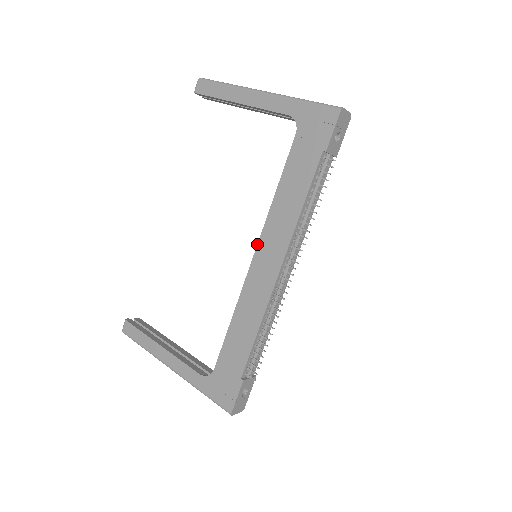
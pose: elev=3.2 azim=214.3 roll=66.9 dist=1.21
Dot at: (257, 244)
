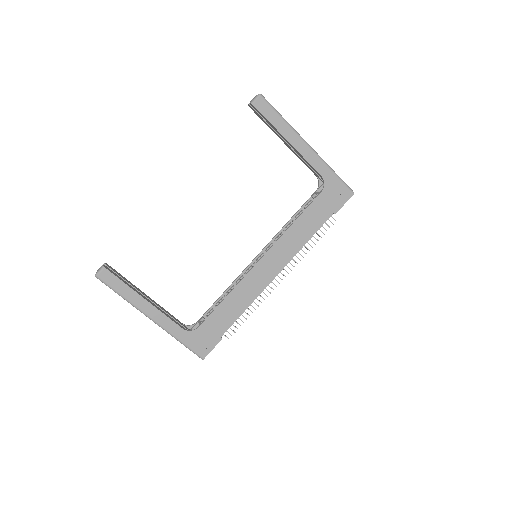
Dot at: (266, 252)
